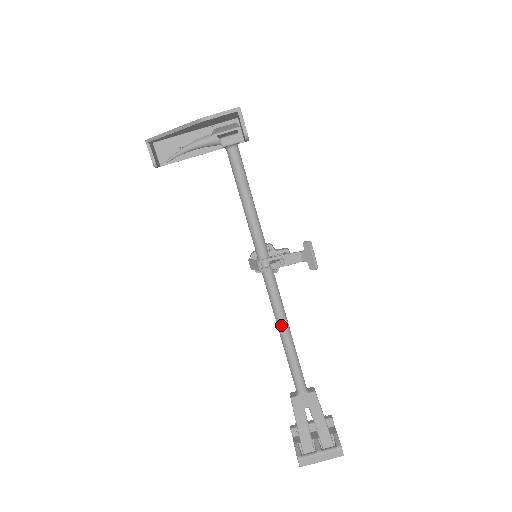
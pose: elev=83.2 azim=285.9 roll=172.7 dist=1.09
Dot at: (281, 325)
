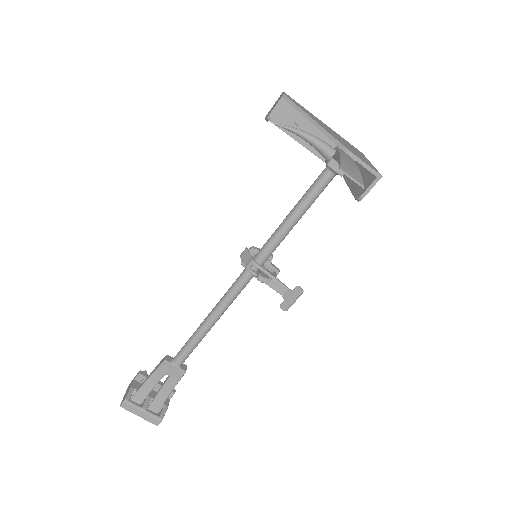
Dot at: (216, 313)
